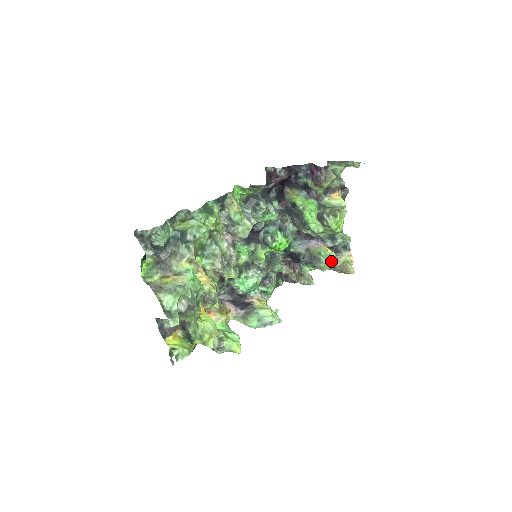
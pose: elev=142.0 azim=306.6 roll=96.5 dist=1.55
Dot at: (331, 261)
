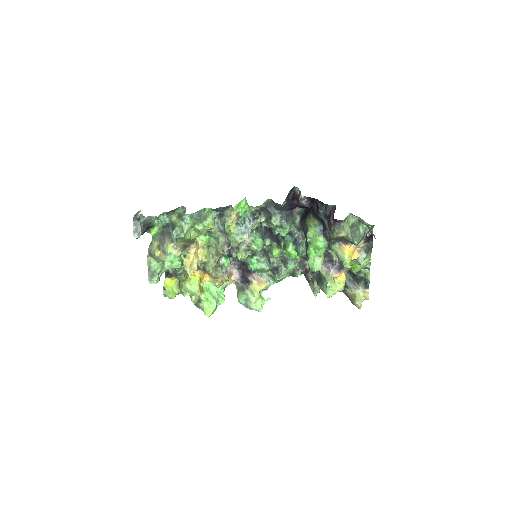
Dot at: (328, 292)
